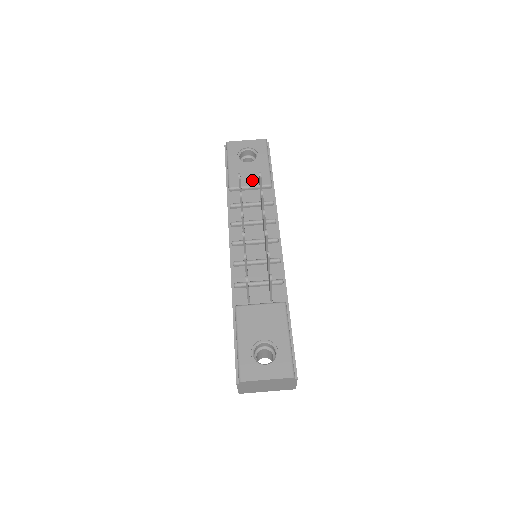
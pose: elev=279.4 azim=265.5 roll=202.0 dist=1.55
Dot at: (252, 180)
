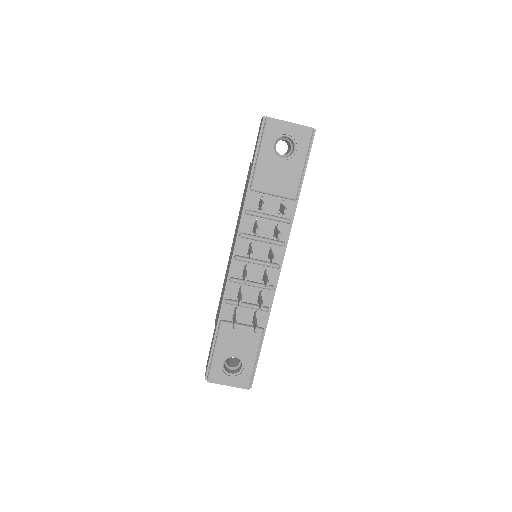
Dot at: (278, 187)
